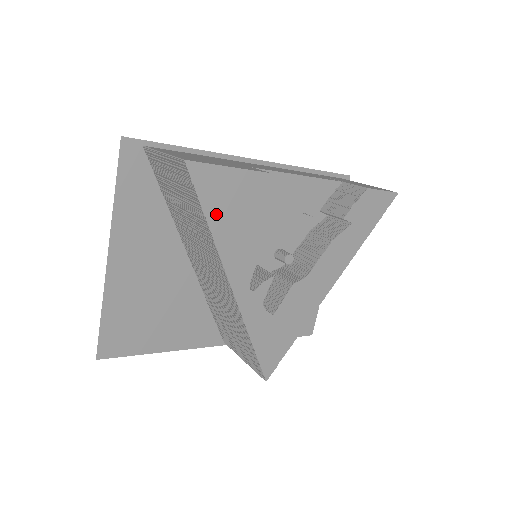
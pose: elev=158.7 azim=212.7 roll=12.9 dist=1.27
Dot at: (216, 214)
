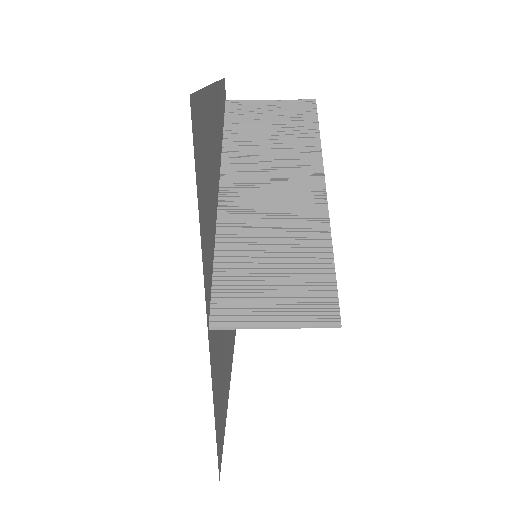
Dot at: occluded
